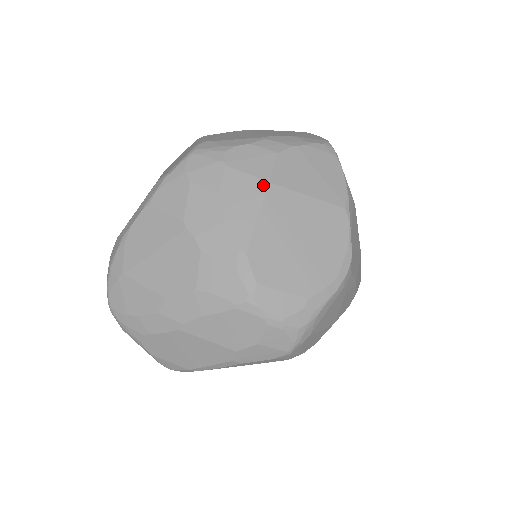
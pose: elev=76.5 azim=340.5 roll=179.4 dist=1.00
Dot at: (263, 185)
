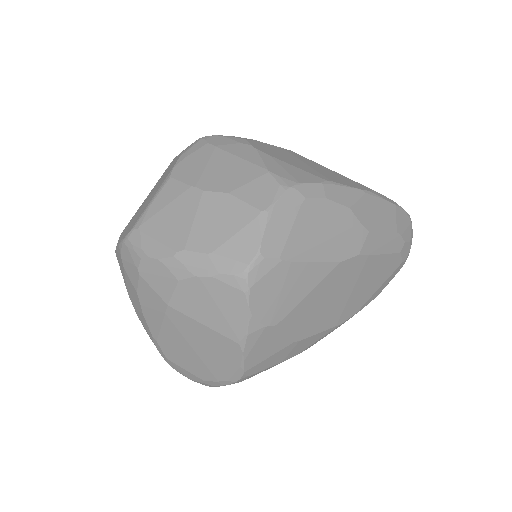
Dot at: (164, 305)
